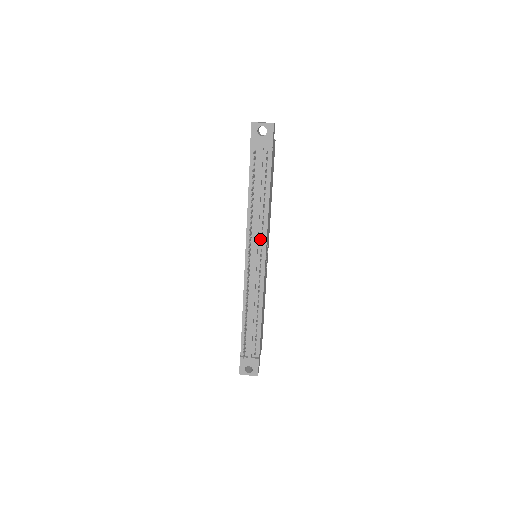
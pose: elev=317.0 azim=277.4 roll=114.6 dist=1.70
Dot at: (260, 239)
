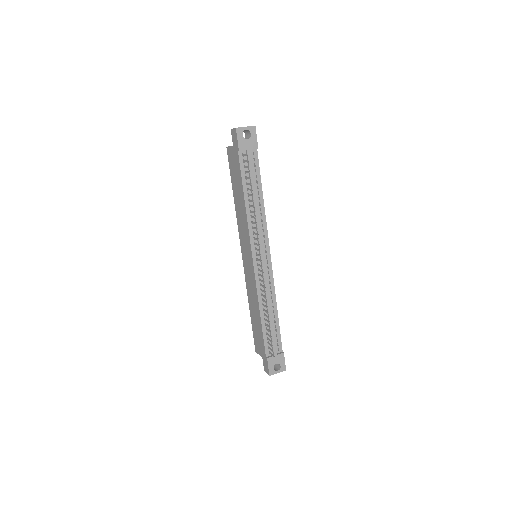
Dot at: (262, 236)
